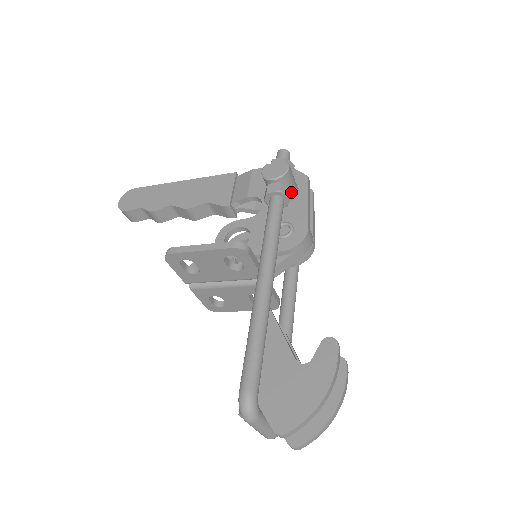
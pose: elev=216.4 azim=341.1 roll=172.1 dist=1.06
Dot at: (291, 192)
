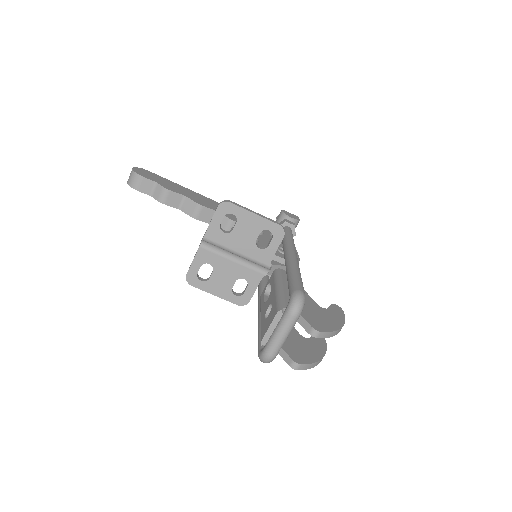
Dot at: occluded
